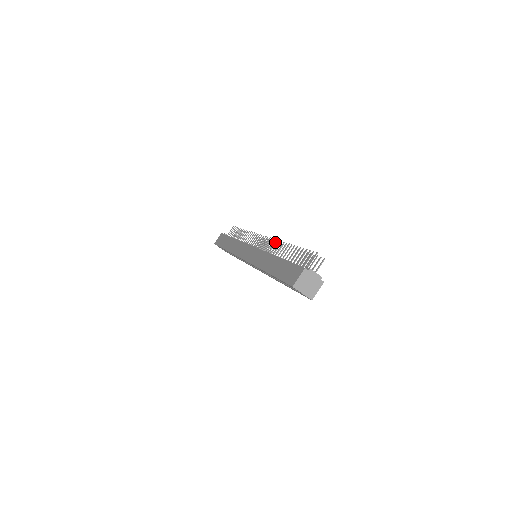
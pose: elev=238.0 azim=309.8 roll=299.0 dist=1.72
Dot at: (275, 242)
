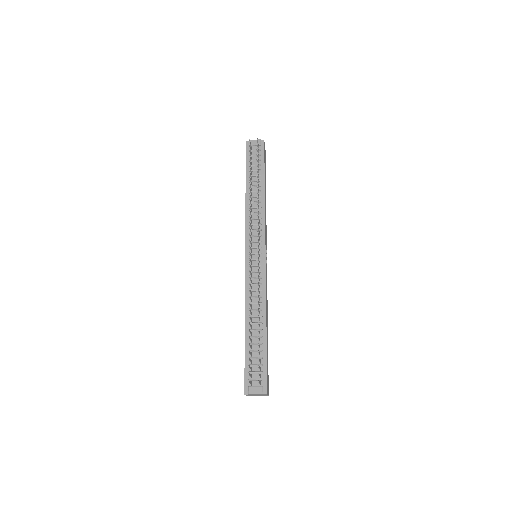
Dot at: (249, 284)
